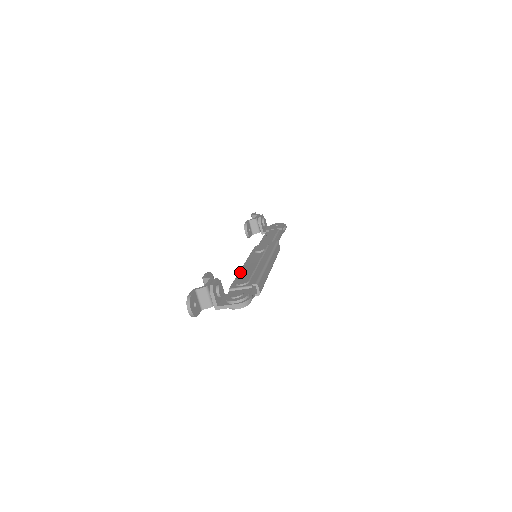
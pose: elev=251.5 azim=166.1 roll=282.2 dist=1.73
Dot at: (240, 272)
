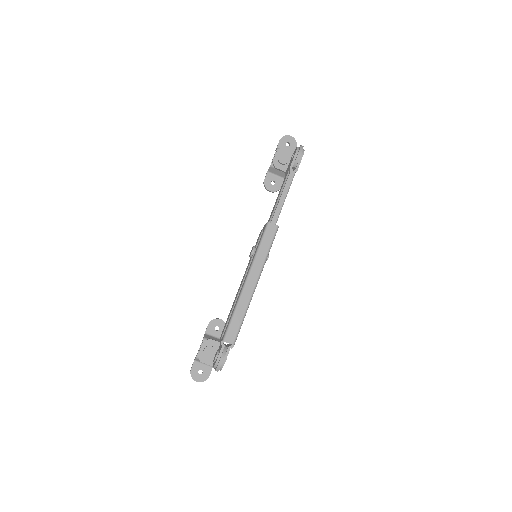
Dot at: occluded
